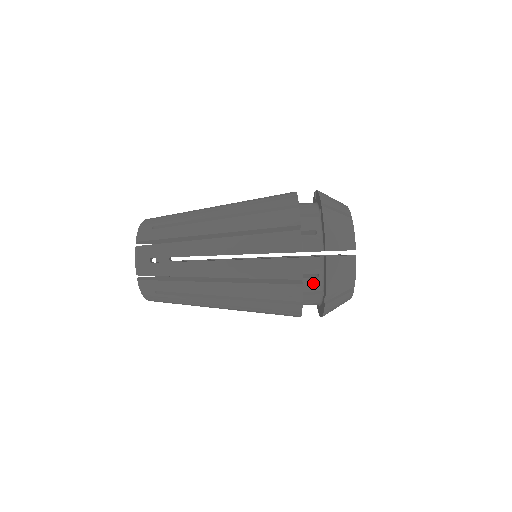
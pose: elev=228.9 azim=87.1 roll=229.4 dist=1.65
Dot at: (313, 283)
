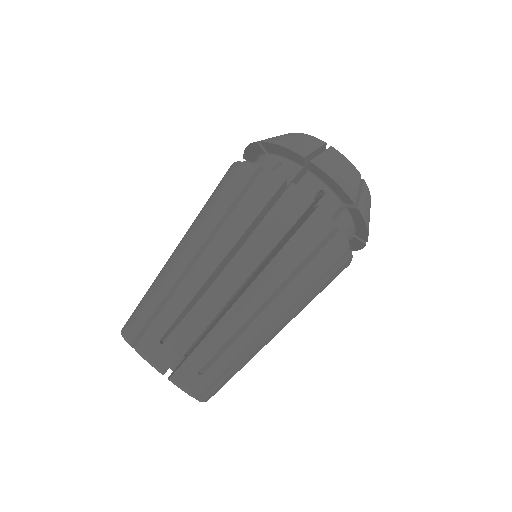
Dot at: occluded
